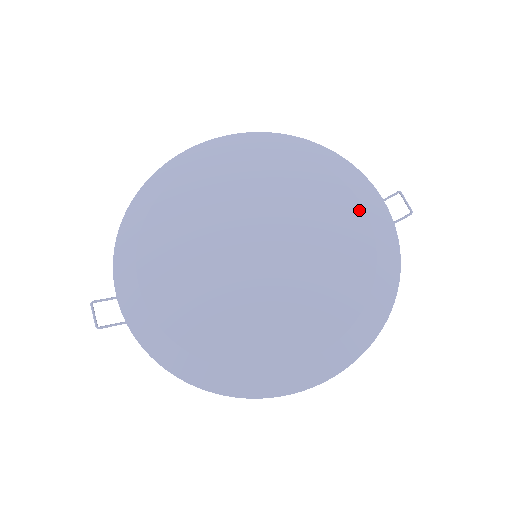
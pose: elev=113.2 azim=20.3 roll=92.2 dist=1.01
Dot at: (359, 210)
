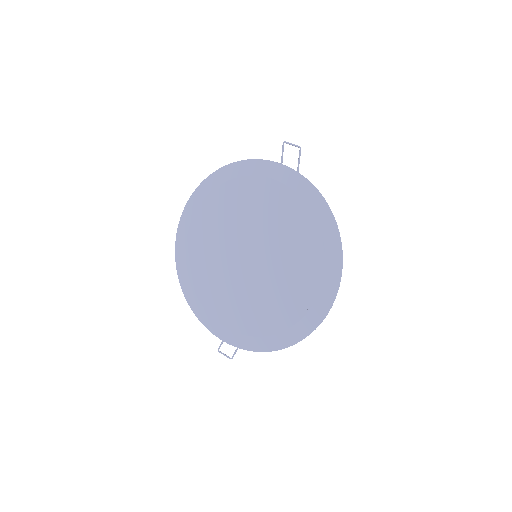
Dot at: (272, 183)
